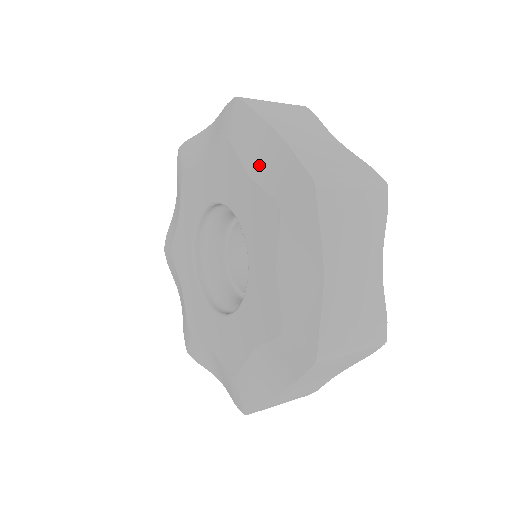
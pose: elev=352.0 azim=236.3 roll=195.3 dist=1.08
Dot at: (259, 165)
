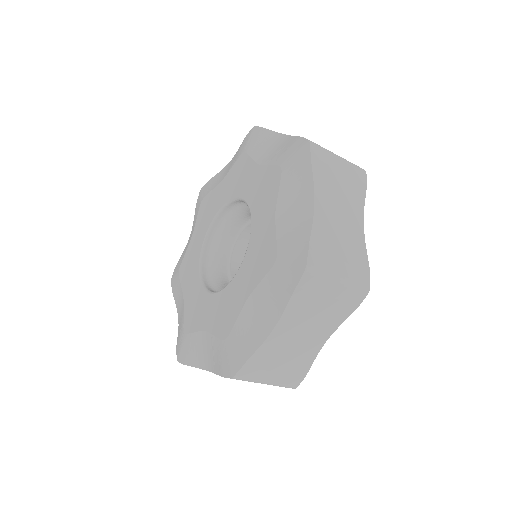
Dot at: (225, 174)
